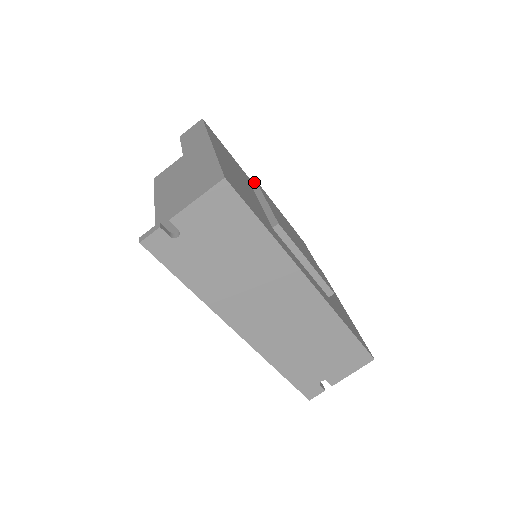
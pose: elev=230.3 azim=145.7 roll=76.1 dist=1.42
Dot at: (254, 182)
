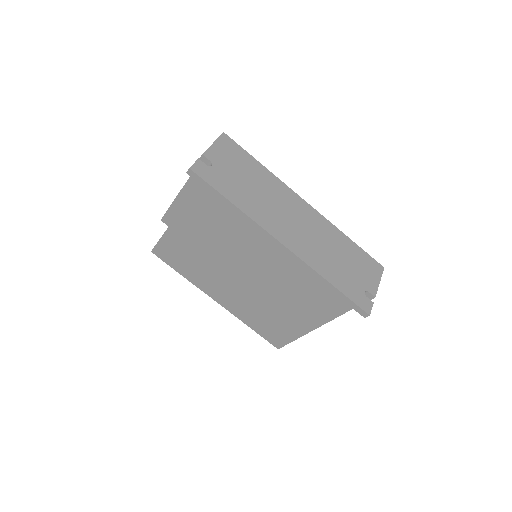
Dot at: occluded
